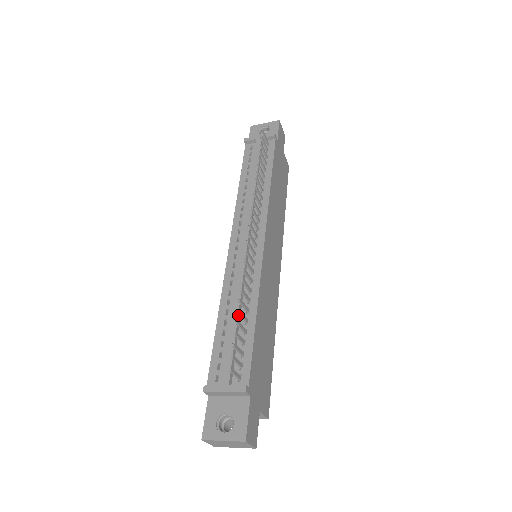
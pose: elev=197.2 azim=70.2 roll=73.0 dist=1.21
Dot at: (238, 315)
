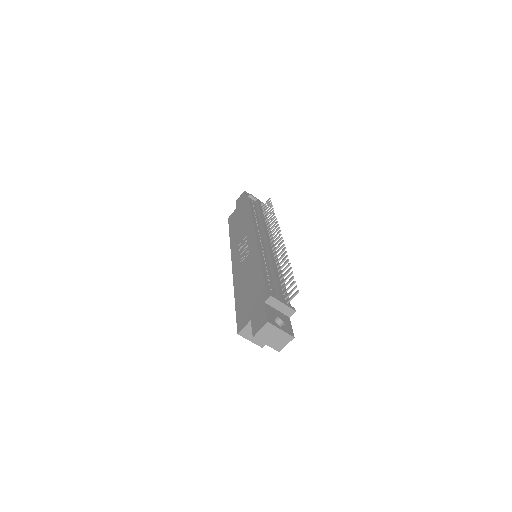
Dot at: occluded
